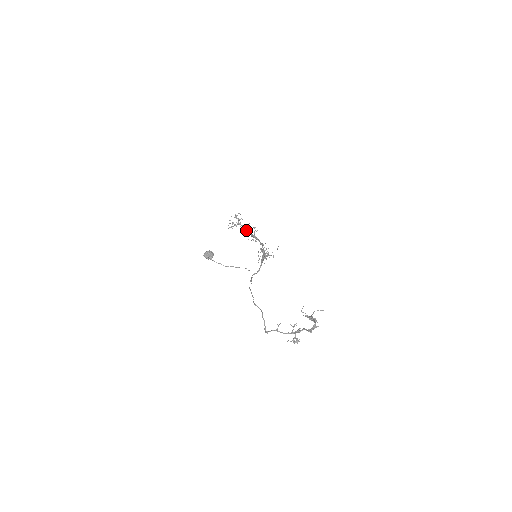
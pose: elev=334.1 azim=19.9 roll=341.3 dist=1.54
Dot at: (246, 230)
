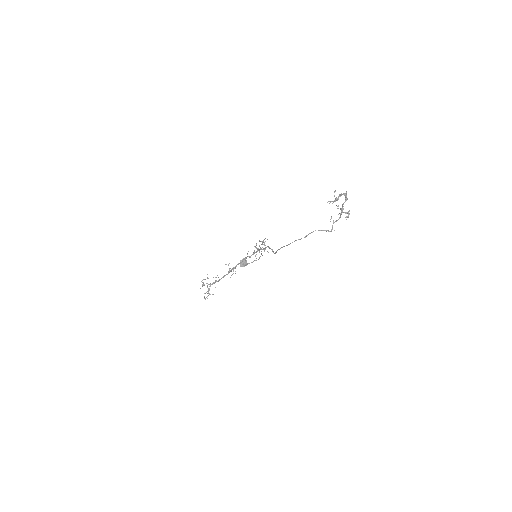
Dot at: (221, 278)
